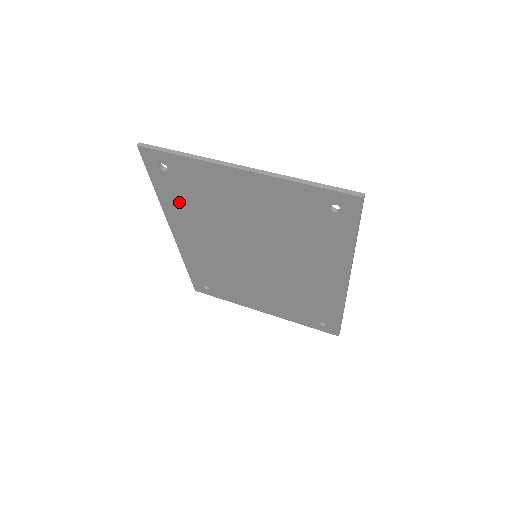
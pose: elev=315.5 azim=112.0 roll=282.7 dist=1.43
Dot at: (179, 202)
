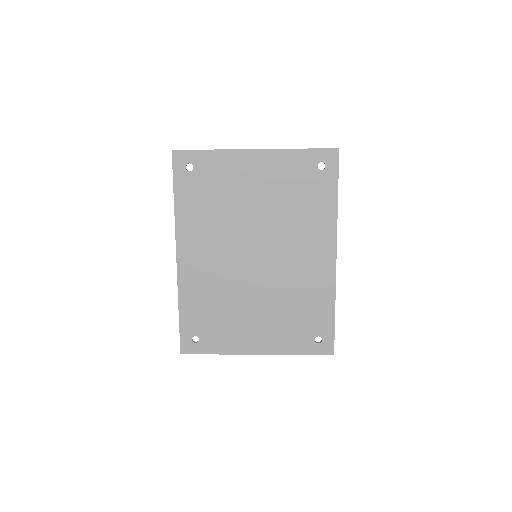
Dot at: (194, 206)
